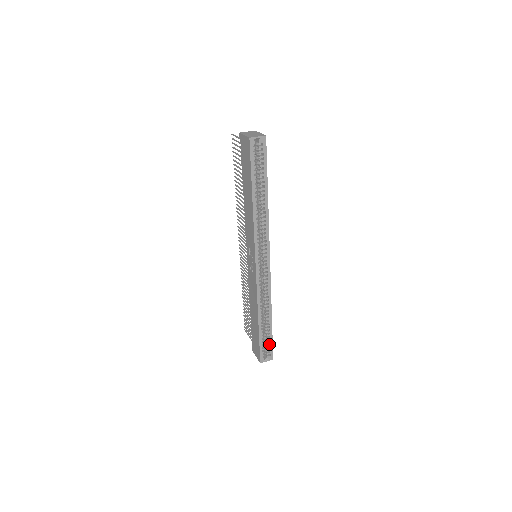
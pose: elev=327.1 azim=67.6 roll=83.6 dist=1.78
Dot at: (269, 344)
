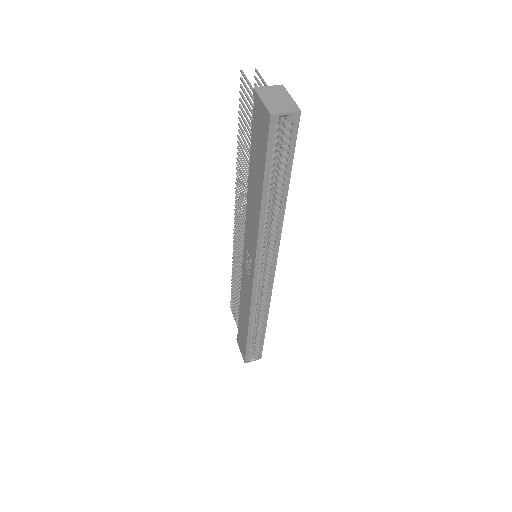
Dot at: (258, 347)
